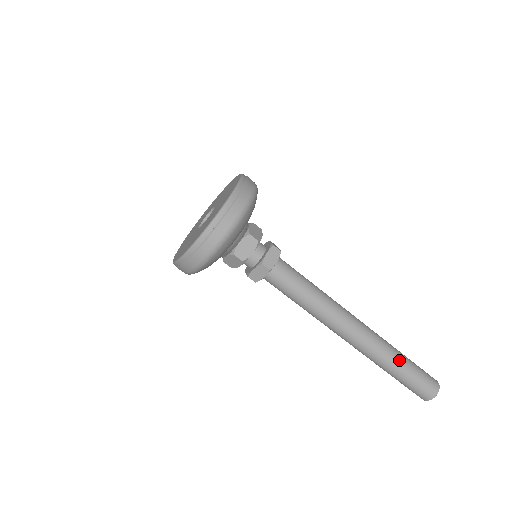
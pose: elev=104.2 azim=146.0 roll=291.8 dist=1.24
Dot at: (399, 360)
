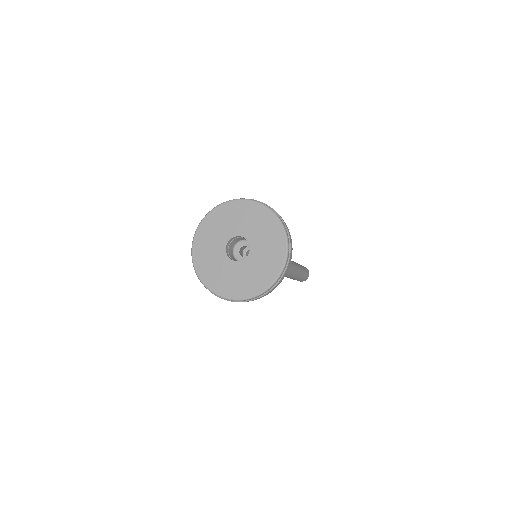
Dot at: (300, 266)
